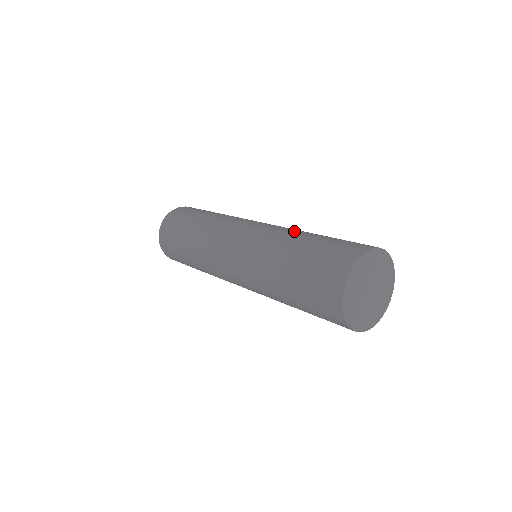
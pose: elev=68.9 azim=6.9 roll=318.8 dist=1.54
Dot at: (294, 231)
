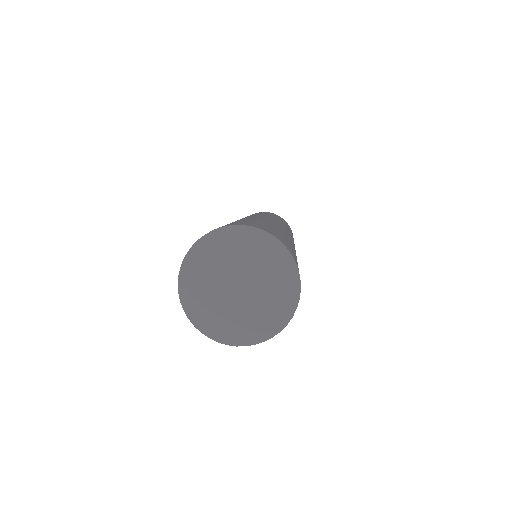
Dot at: occluded
